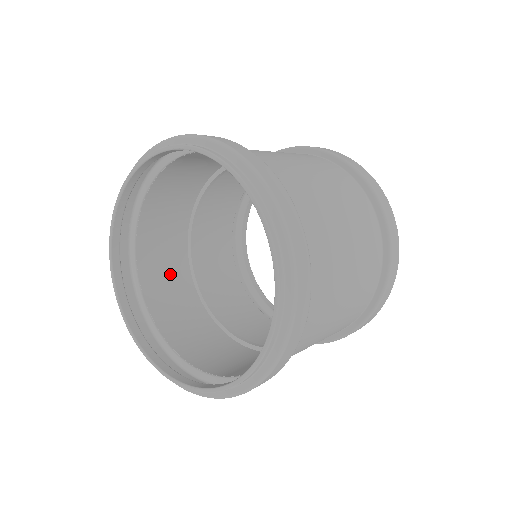
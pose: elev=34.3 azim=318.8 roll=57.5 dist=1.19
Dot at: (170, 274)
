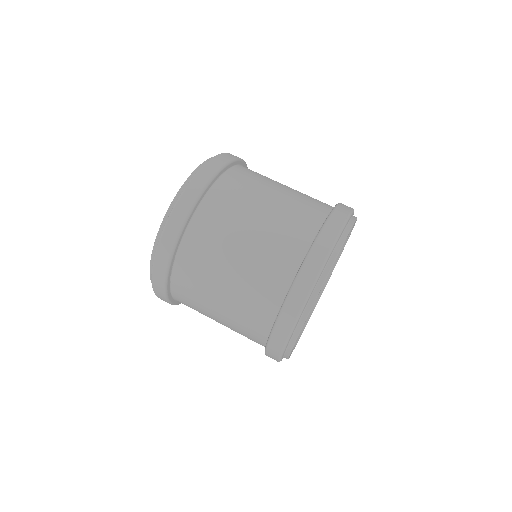
Dot at: occluded
